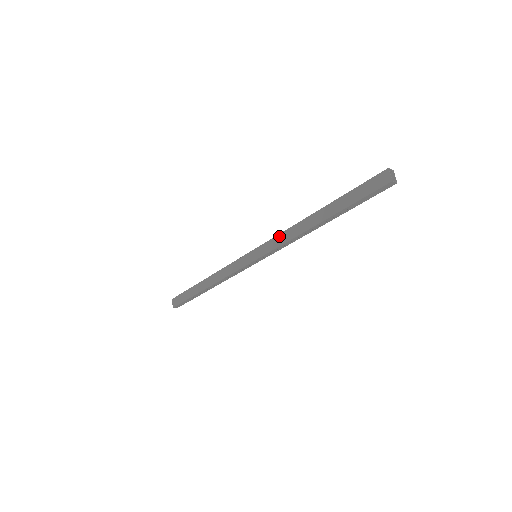
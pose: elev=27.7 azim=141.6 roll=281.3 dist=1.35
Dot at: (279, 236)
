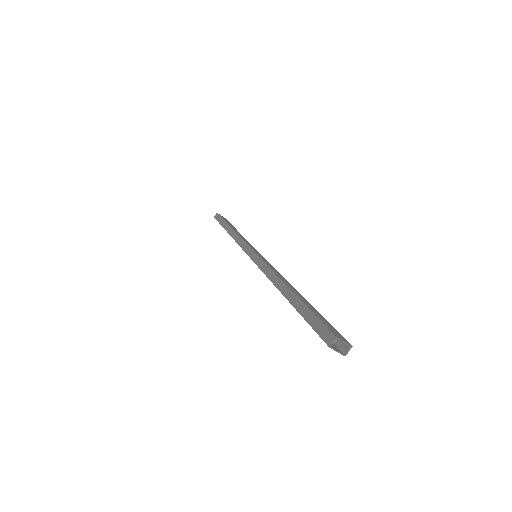
Dot at: occluded
